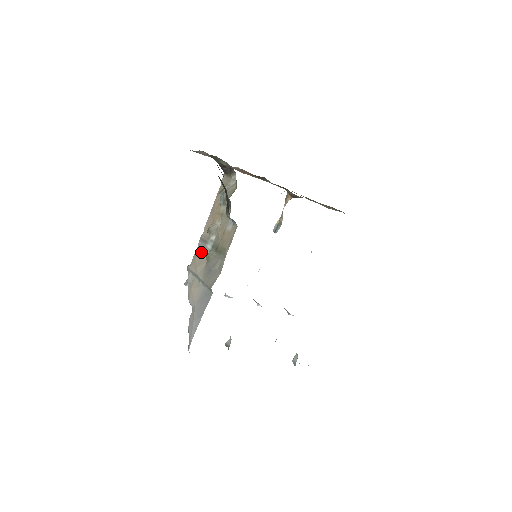
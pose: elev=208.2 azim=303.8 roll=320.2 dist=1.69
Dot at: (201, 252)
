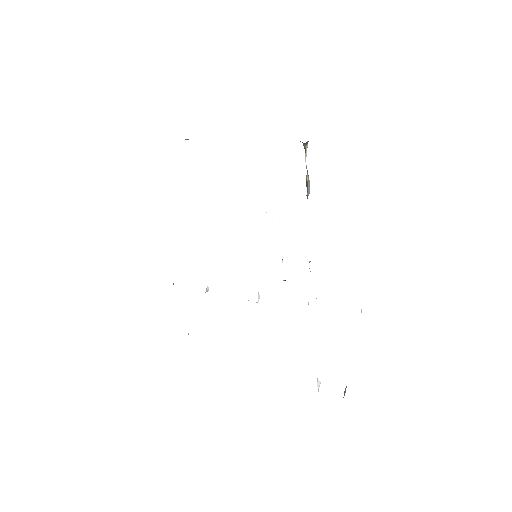
Dot at: occluded
